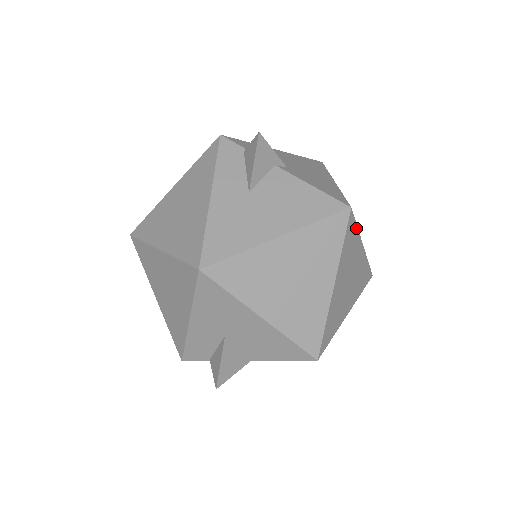
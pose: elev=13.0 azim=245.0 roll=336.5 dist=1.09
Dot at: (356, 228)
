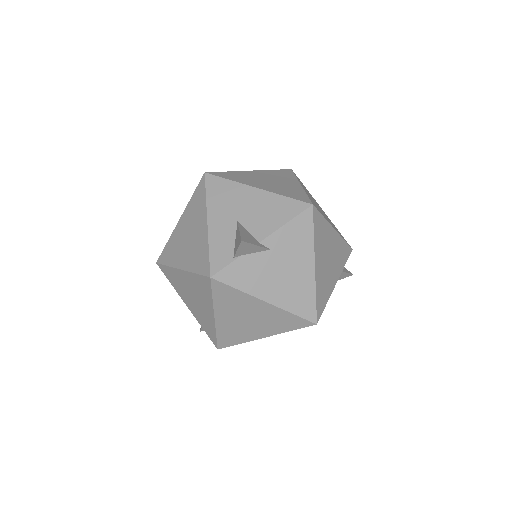
Dot at: (305, 187)
